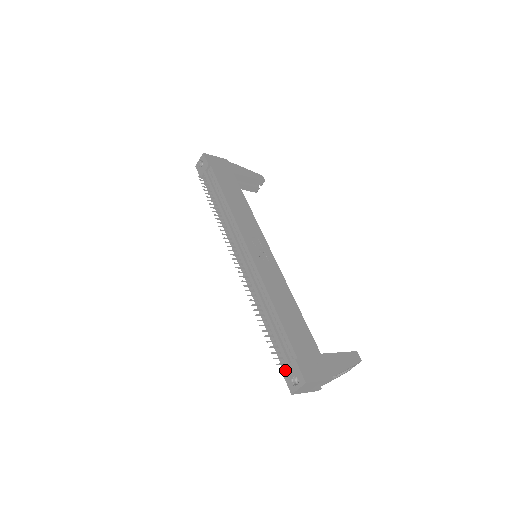
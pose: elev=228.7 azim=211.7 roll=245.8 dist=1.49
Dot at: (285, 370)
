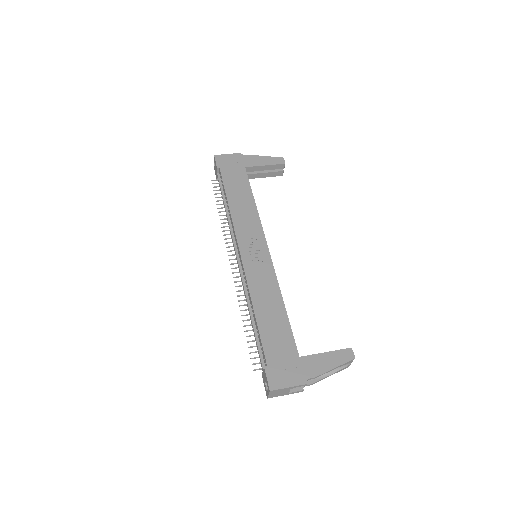
Dot at: (262, 375)
